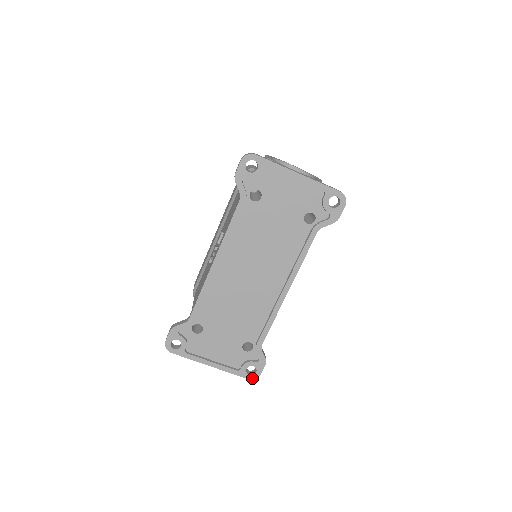
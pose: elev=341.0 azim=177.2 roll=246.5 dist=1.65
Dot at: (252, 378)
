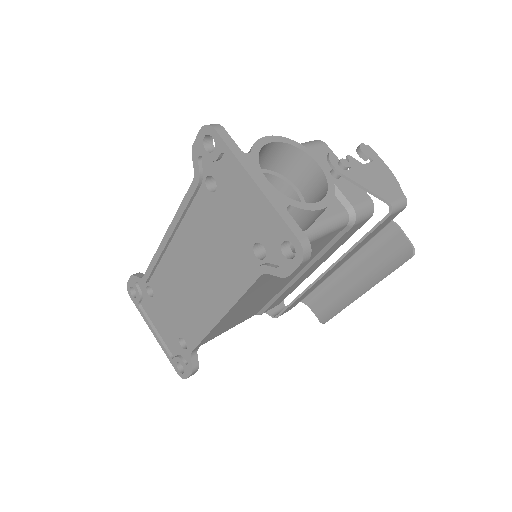
Dot at: (180, 375)
